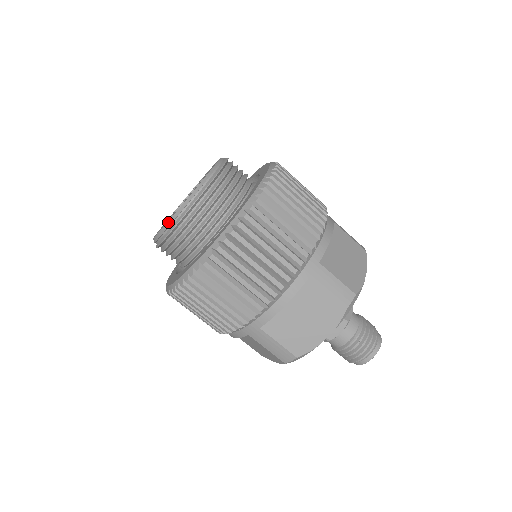
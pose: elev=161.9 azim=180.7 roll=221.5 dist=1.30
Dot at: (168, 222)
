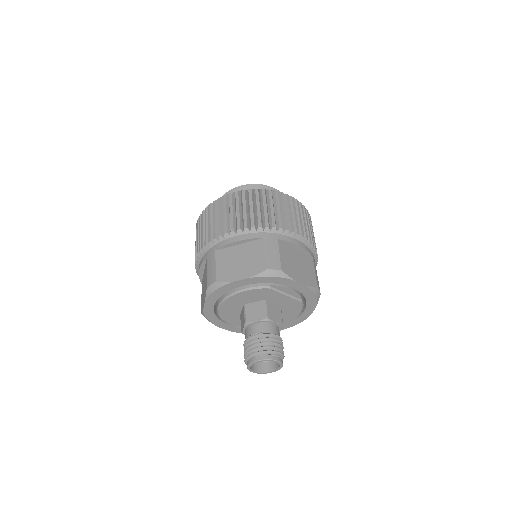
Dot at: (266, 185)
